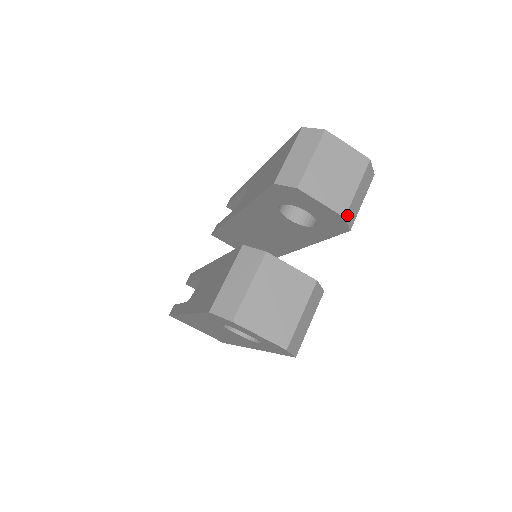
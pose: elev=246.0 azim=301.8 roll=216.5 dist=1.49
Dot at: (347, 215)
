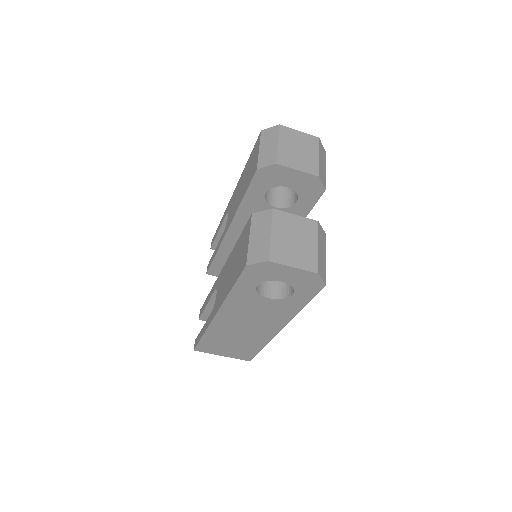
Dot at: (319, 175)
